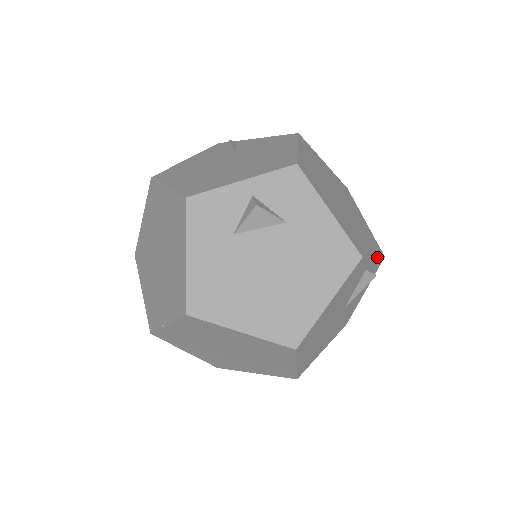
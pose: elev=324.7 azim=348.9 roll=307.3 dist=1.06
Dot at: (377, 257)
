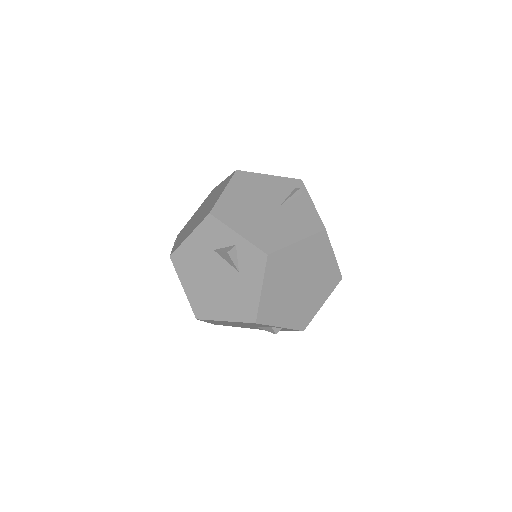
Dot at: (287, 328)
